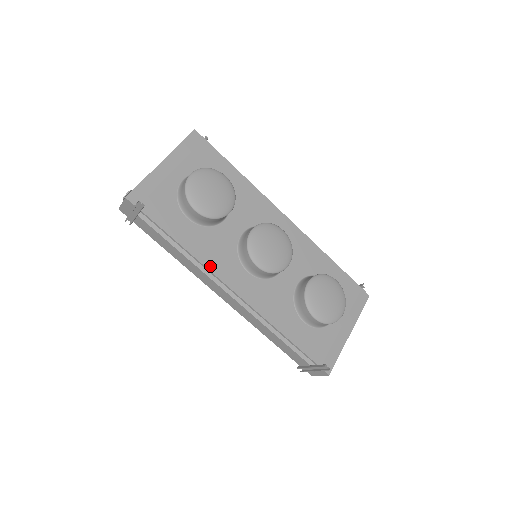
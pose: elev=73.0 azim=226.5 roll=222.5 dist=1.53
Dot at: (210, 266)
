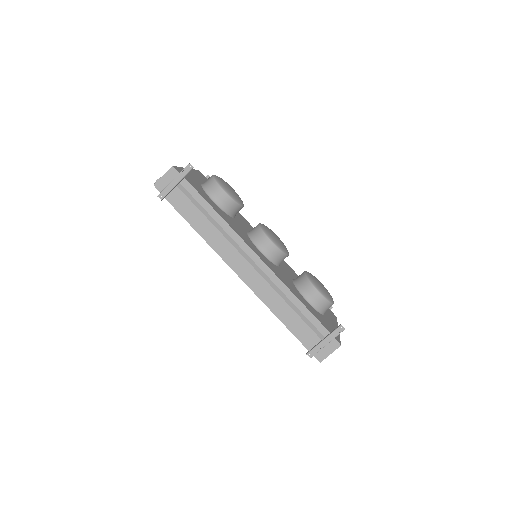
Dot at: (237, 232)
